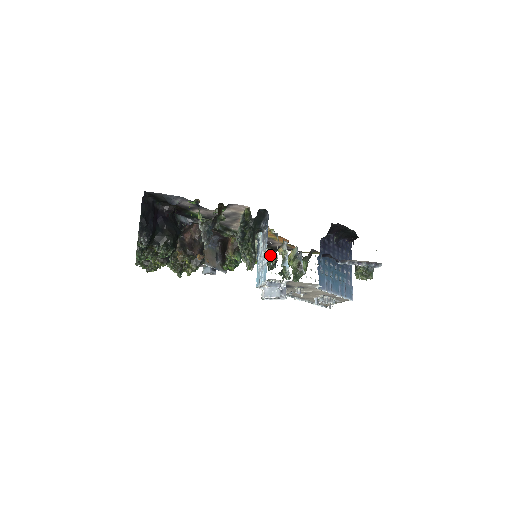
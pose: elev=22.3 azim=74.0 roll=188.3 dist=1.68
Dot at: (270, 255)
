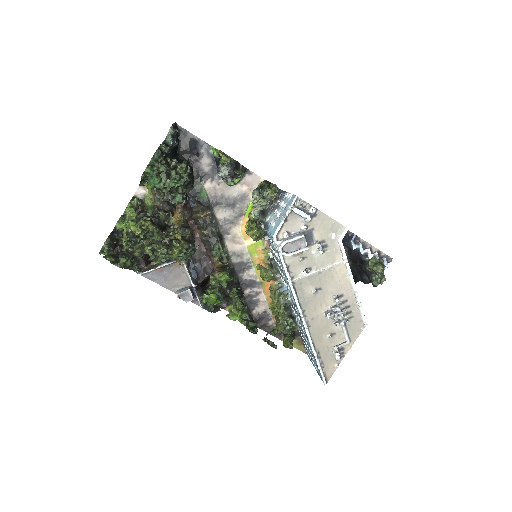
Dot at: (268, 269)
